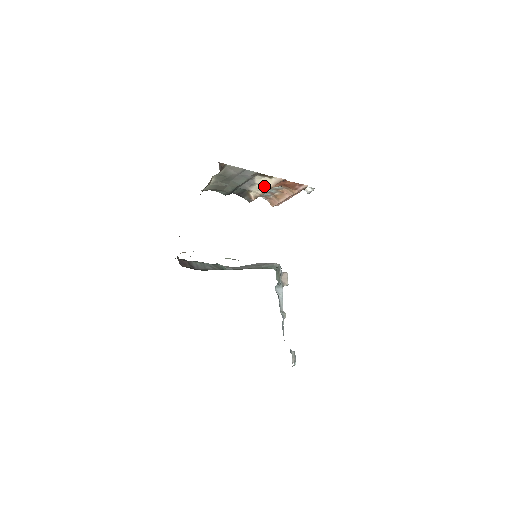
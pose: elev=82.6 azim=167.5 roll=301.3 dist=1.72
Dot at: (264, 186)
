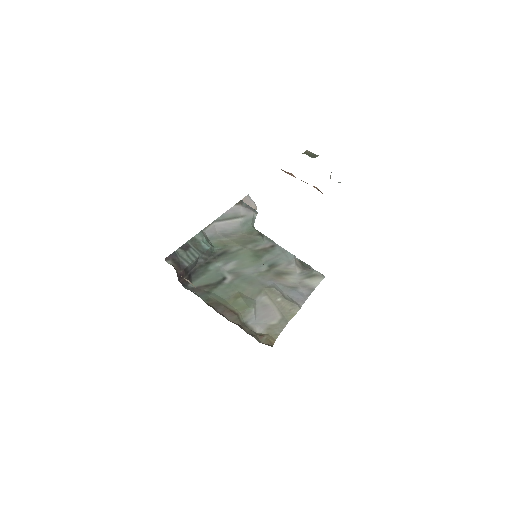
Dot at: occluded
